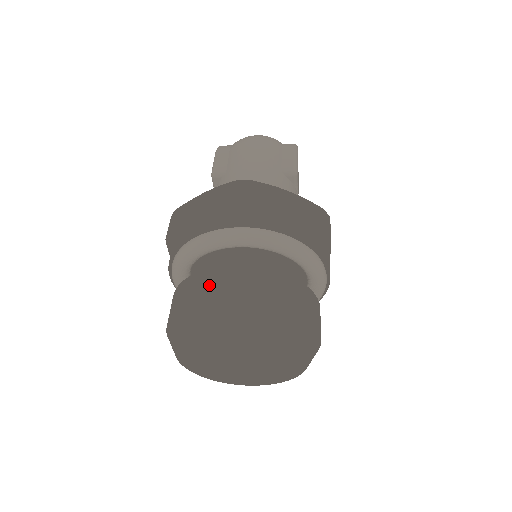
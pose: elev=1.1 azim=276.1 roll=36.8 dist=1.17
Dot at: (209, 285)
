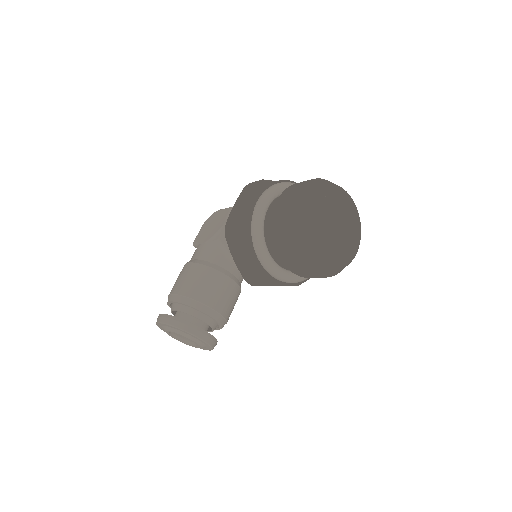
Dot at: occluded
